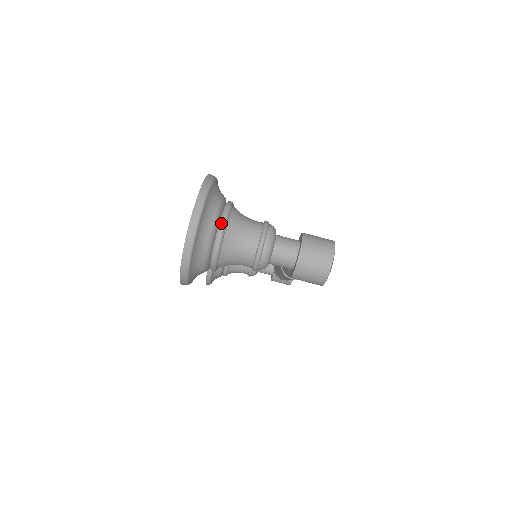
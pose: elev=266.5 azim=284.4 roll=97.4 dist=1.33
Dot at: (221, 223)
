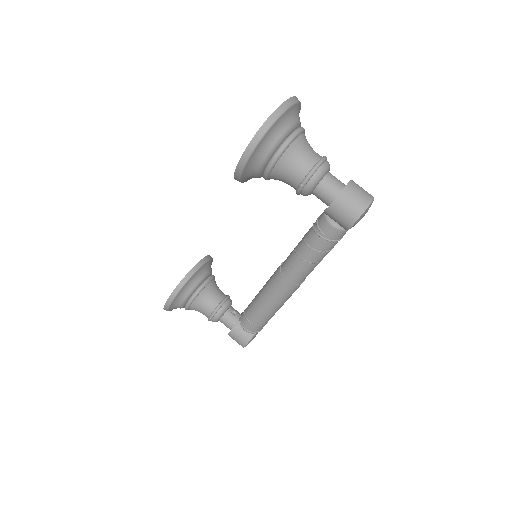
Dot at: (301, 127)
